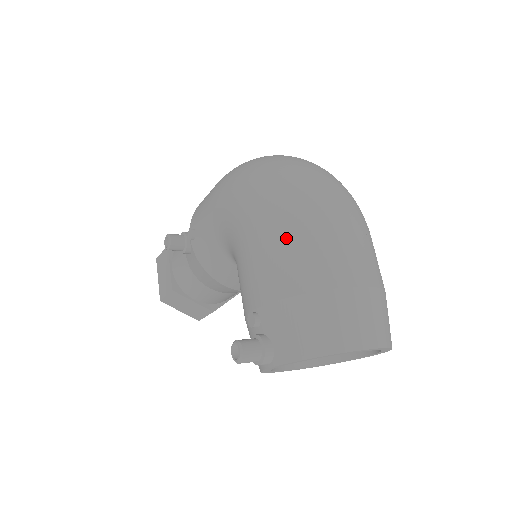
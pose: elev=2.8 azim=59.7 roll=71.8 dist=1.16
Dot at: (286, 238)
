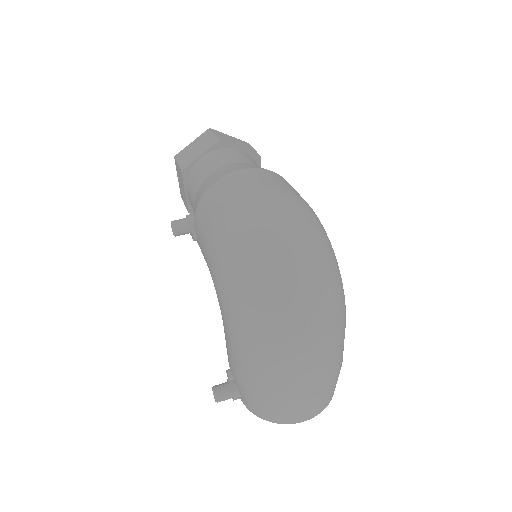
Dot at: (254, 364)
